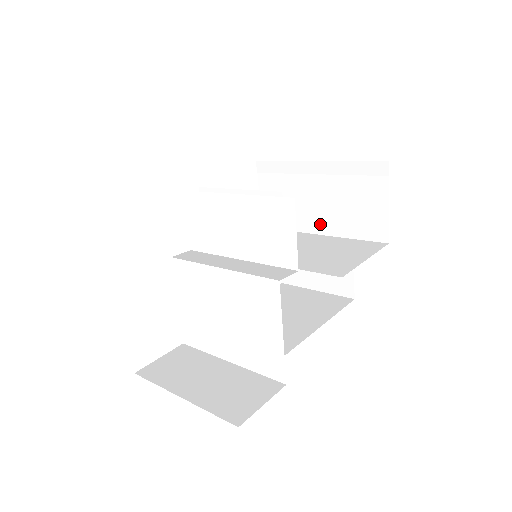
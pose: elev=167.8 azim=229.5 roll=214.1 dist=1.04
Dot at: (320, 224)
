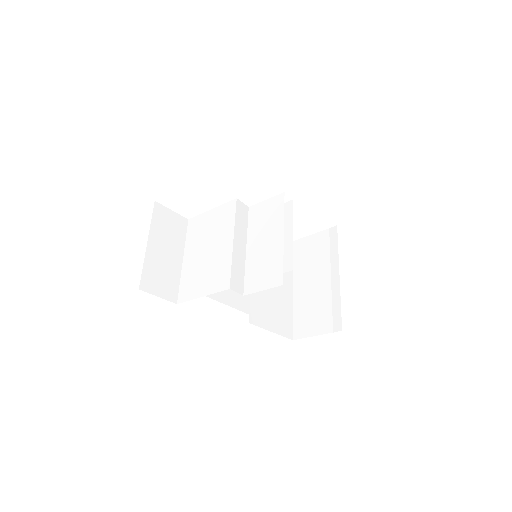
Dot at: (300, 287)
